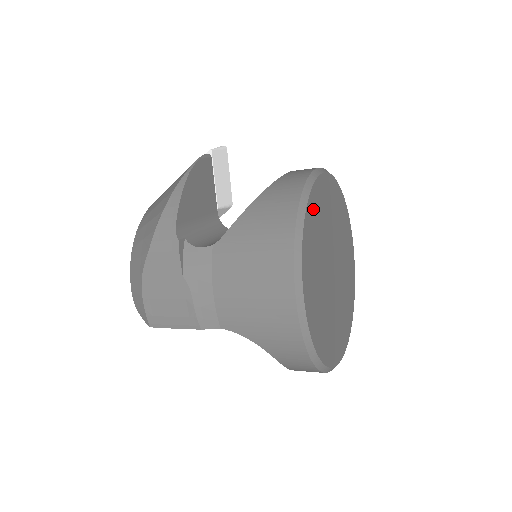
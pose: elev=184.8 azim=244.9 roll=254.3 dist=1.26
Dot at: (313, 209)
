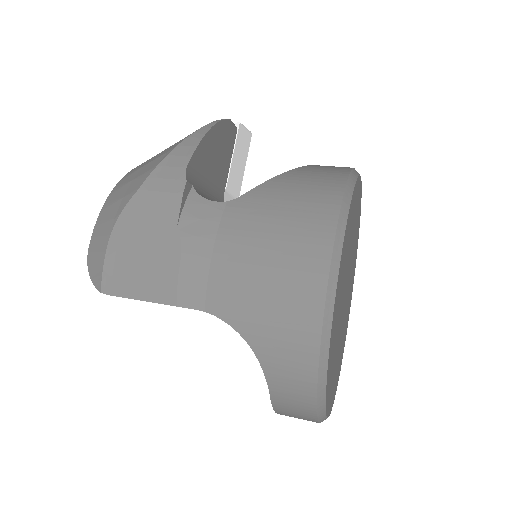
Dot at: (354, 200)
